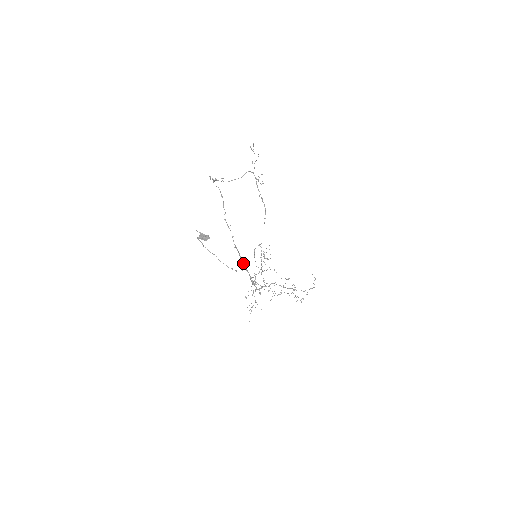
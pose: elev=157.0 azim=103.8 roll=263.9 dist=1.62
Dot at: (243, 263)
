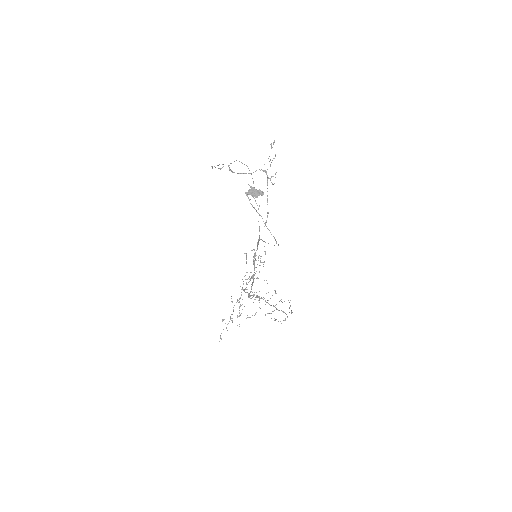
Dot at: (255, 253)
